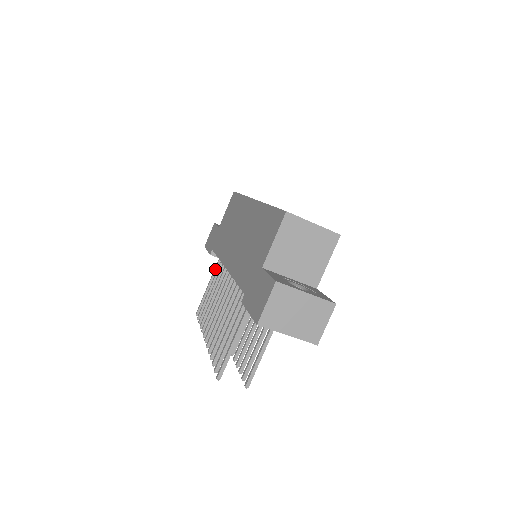
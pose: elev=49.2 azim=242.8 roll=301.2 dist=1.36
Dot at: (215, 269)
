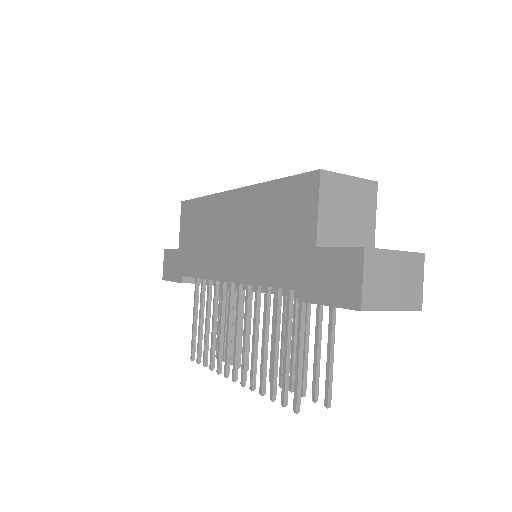
Dot at: (195, 297)
